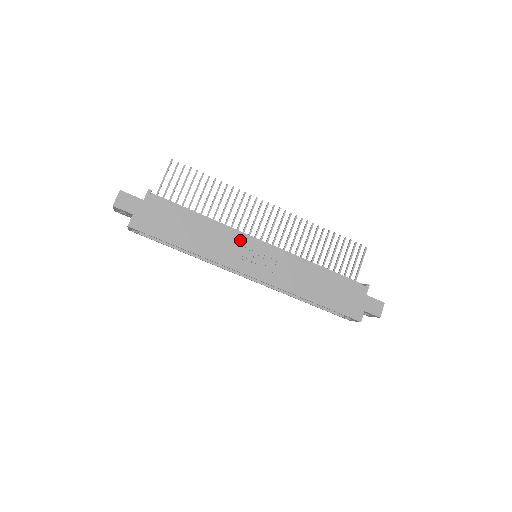
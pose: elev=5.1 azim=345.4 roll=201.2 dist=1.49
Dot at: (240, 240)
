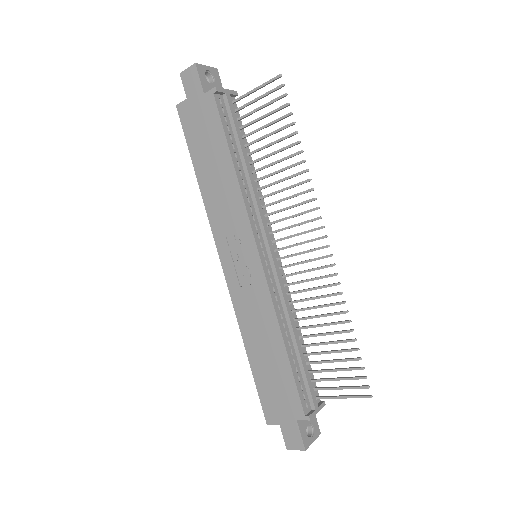
Dot at: (243, 226)
